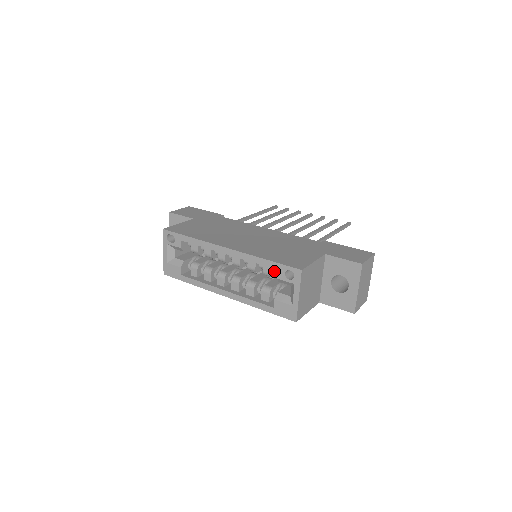
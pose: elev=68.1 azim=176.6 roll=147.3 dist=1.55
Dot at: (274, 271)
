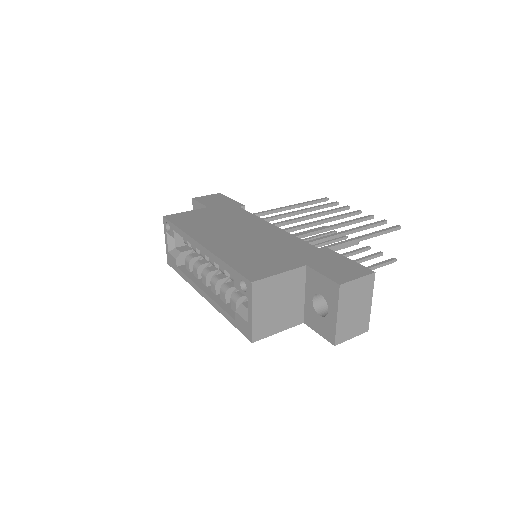
Dot at: occluded
